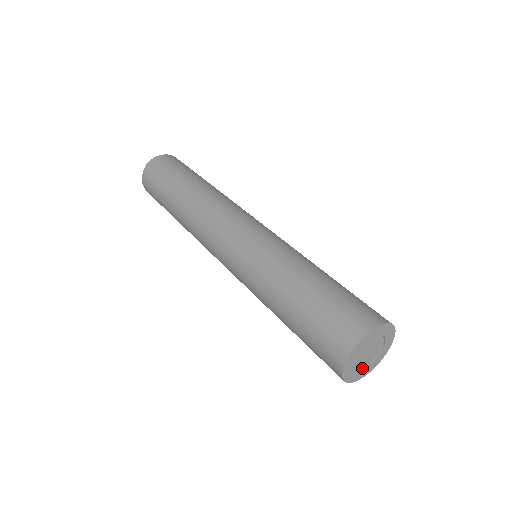
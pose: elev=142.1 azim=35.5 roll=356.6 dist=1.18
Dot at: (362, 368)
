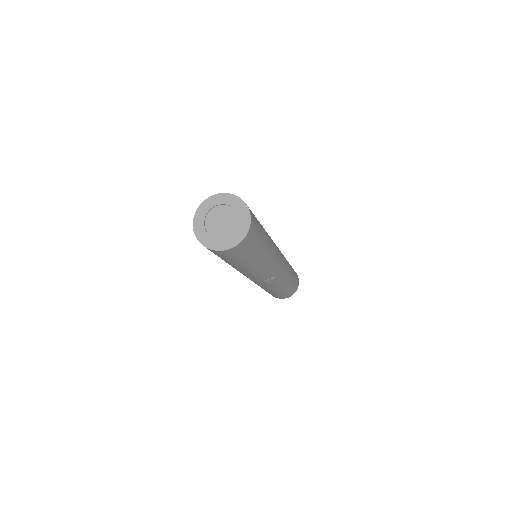
Dot at: (228, 238)
